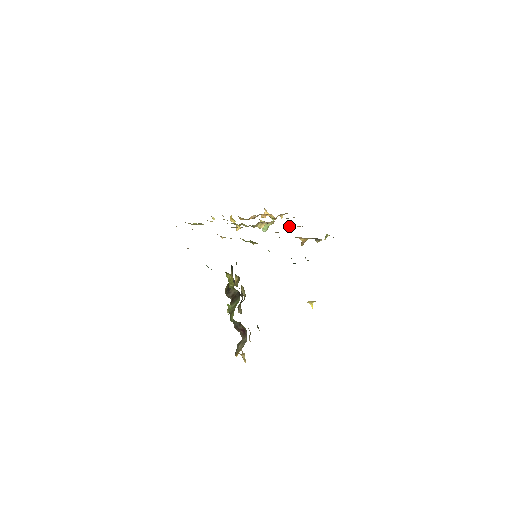
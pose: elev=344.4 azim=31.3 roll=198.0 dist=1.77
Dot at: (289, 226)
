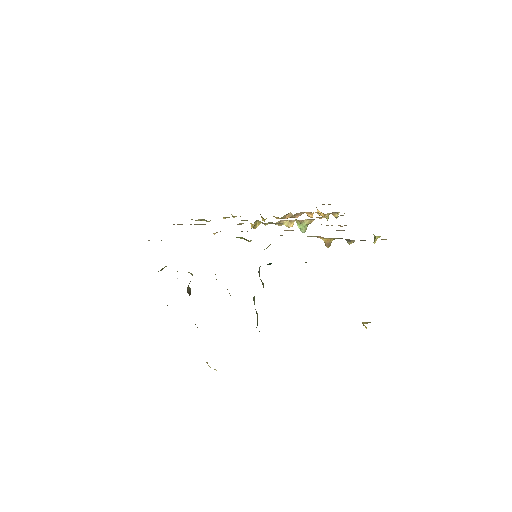
Dot at: occluded
